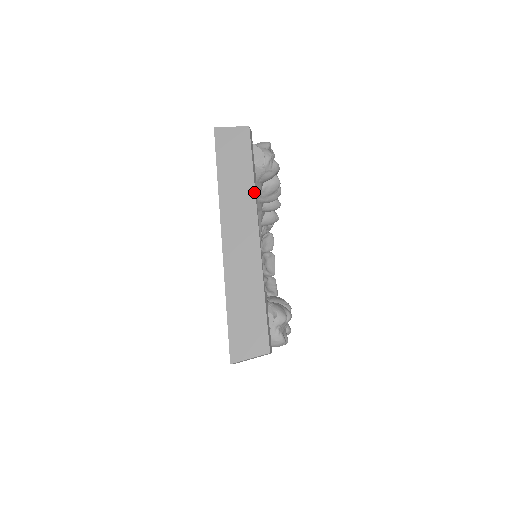
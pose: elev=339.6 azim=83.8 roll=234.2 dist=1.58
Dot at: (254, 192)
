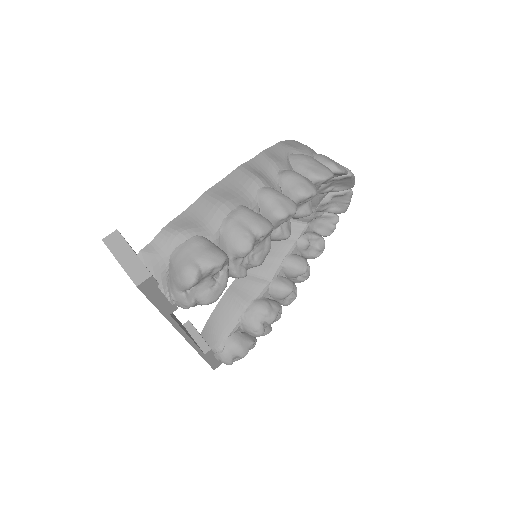
Dot at: occluded
